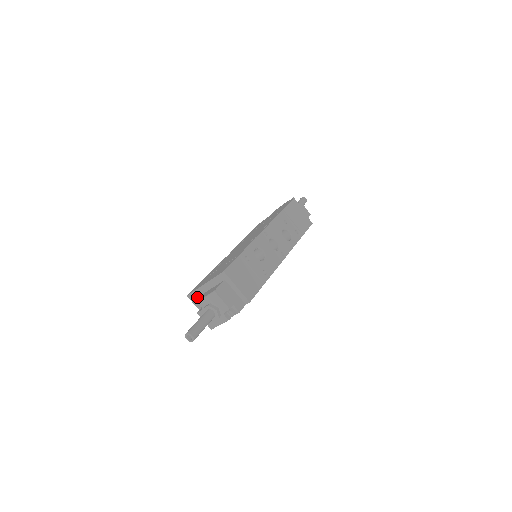
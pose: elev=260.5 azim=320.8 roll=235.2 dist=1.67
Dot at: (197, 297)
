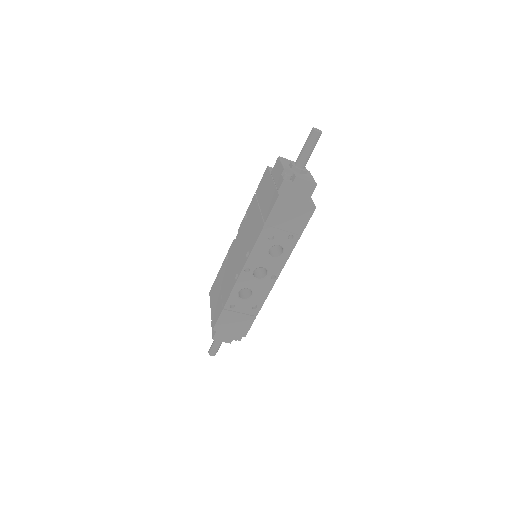
Dot at: occluded
